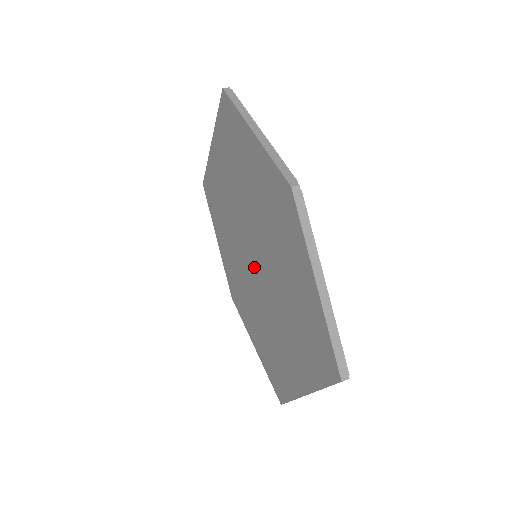
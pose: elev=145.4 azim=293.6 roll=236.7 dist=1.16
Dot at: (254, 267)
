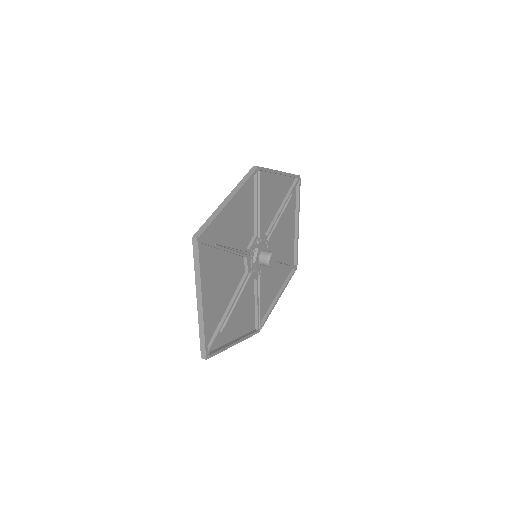
Dot at: occluded
